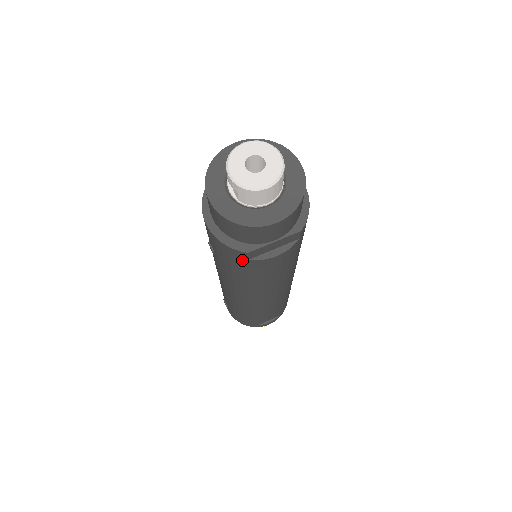
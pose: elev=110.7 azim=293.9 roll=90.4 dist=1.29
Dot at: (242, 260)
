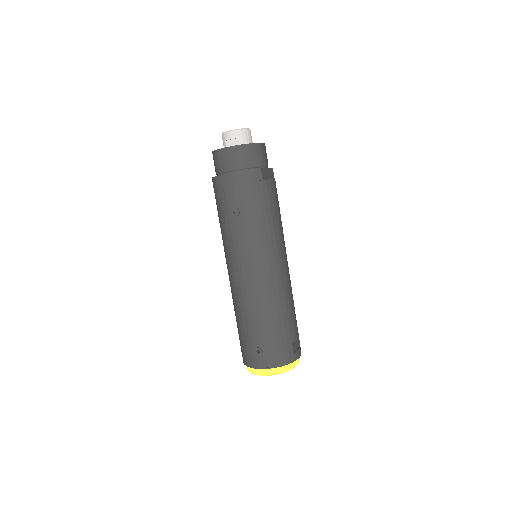
Dot at: (259, 184)
